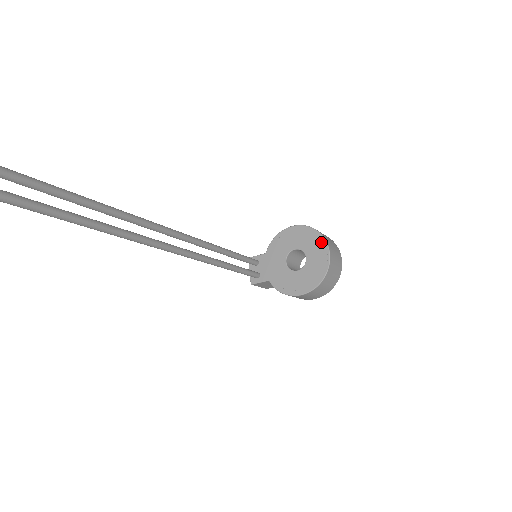
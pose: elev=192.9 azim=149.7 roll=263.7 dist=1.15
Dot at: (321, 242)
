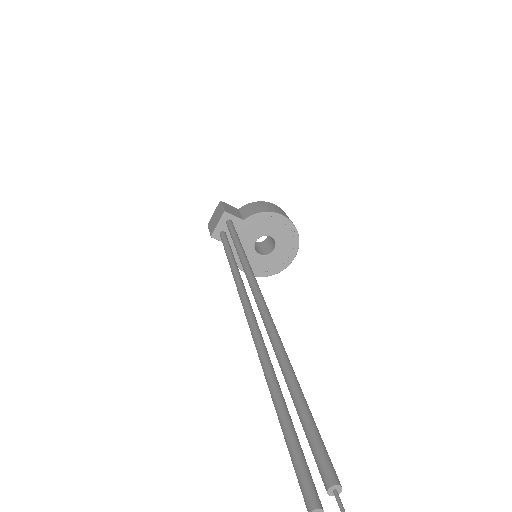
Dot at: (295, 247)
